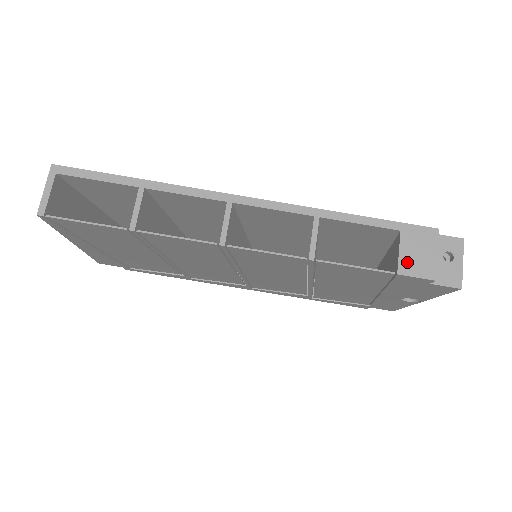
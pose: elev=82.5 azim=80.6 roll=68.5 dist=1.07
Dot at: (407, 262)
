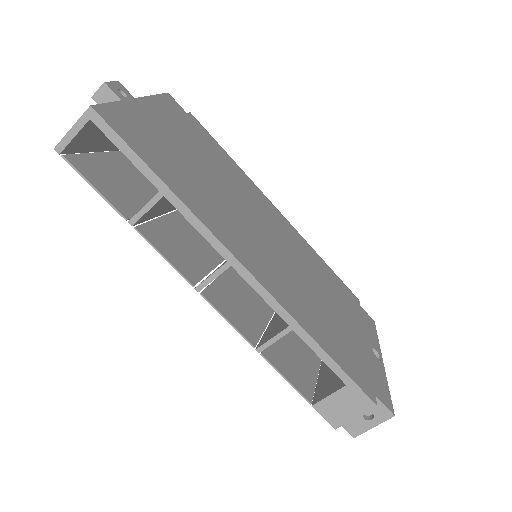
Dot at: (327, 405)
